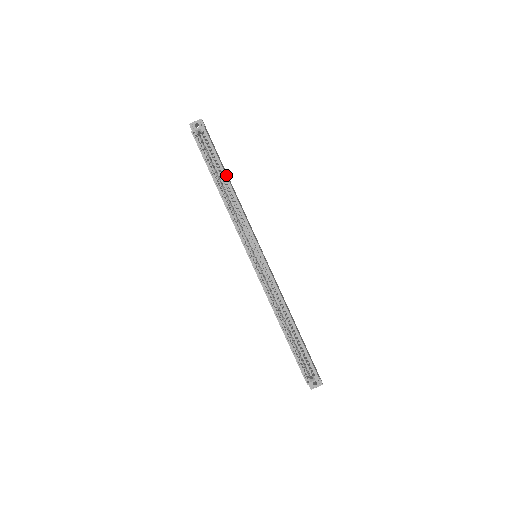
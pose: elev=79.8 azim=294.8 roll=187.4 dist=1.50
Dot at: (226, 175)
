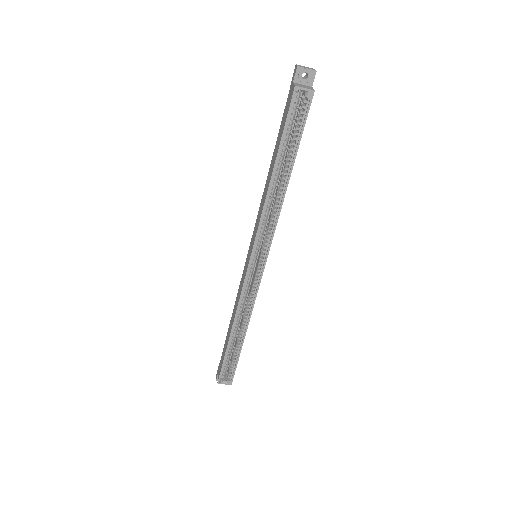
Dot at: occluded
